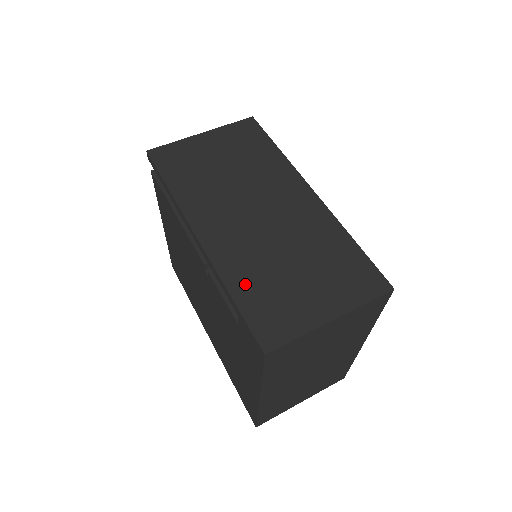
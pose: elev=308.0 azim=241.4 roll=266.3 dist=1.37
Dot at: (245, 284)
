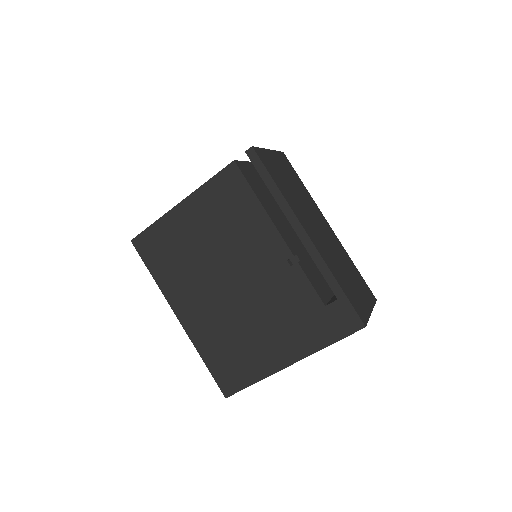
Dot at: (340, 279)
